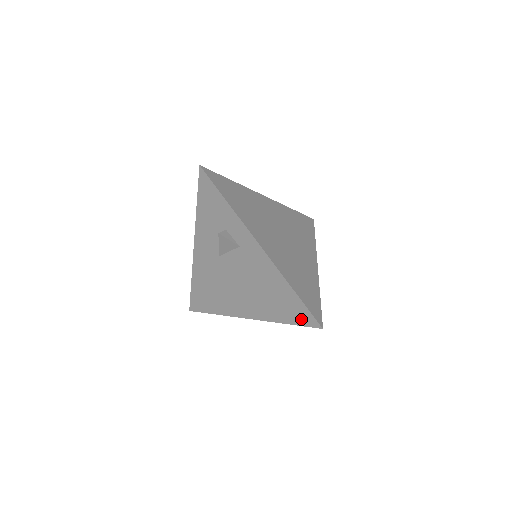
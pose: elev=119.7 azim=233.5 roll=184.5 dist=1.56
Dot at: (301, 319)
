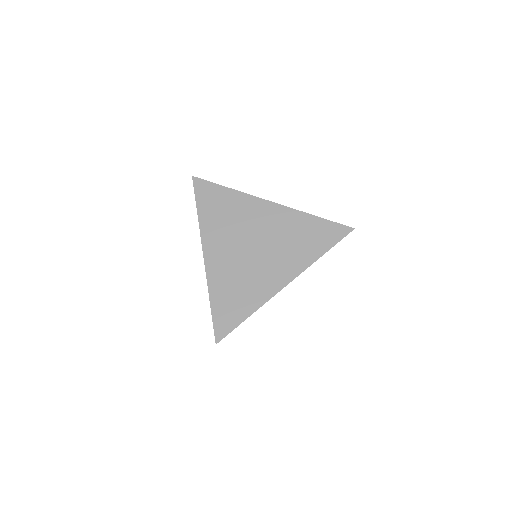
Dot at: occluded
